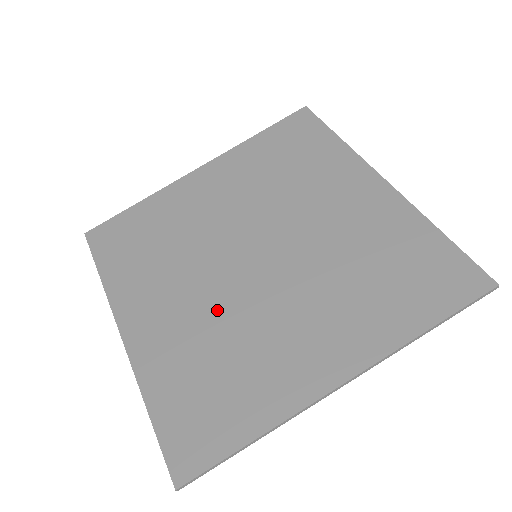
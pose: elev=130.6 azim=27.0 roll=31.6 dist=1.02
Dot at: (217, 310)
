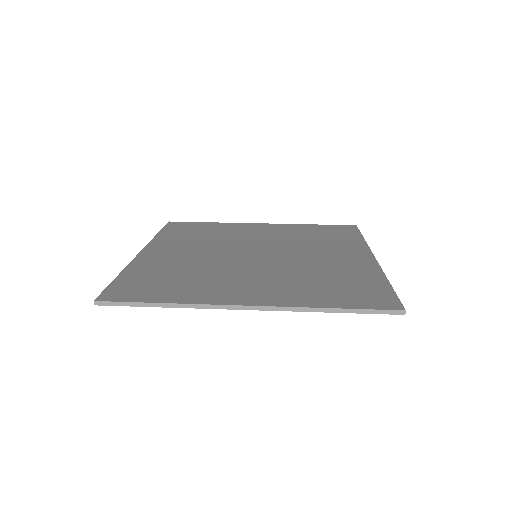
Dot at: (281, 271)
